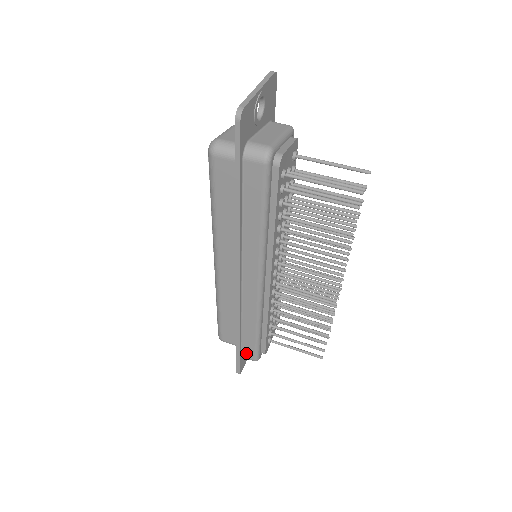
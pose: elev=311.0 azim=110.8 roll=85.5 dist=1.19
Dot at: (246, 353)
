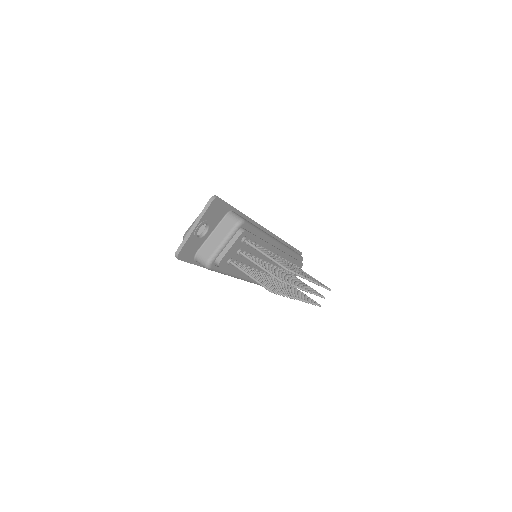
Dot at: occluded
